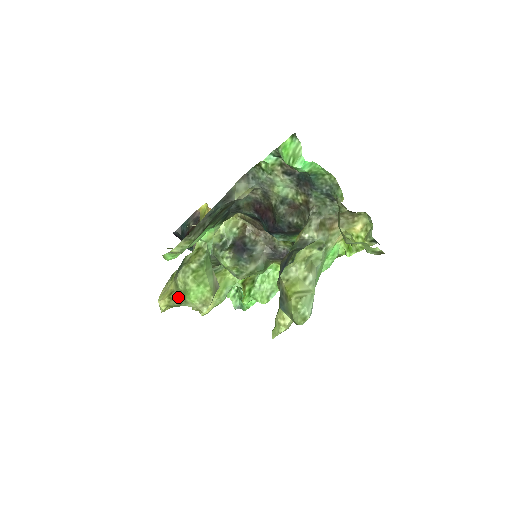
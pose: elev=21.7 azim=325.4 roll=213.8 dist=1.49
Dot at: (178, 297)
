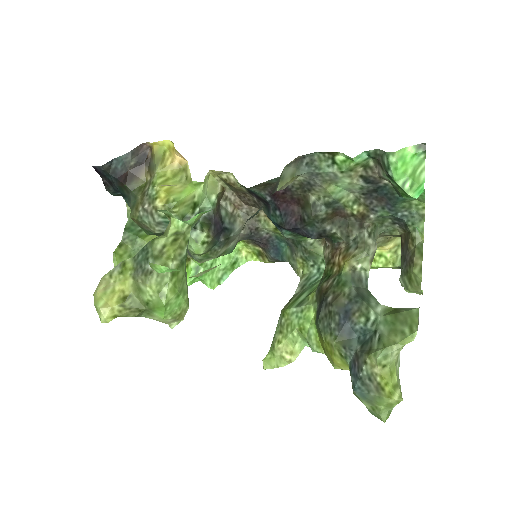
Dot at: (139, 307)
